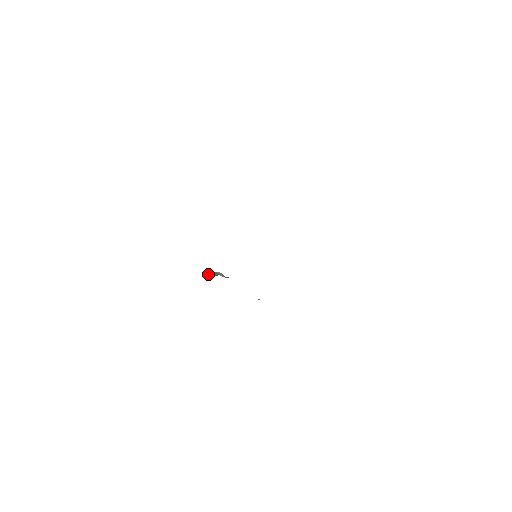
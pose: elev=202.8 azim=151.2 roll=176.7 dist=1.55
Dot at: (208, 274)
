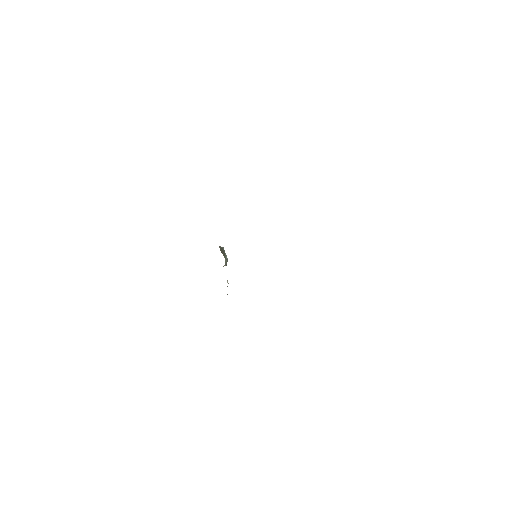
Dot at: (221, 248)
